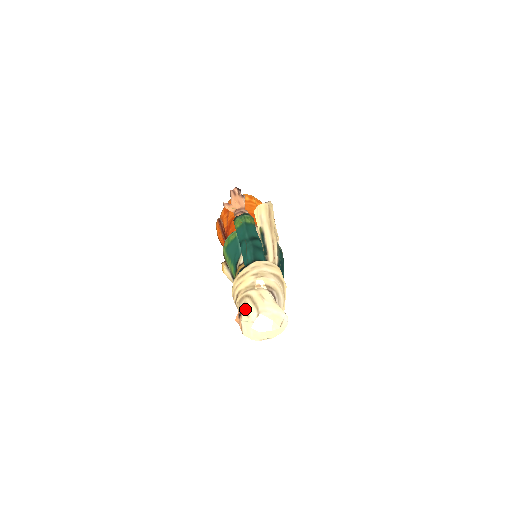
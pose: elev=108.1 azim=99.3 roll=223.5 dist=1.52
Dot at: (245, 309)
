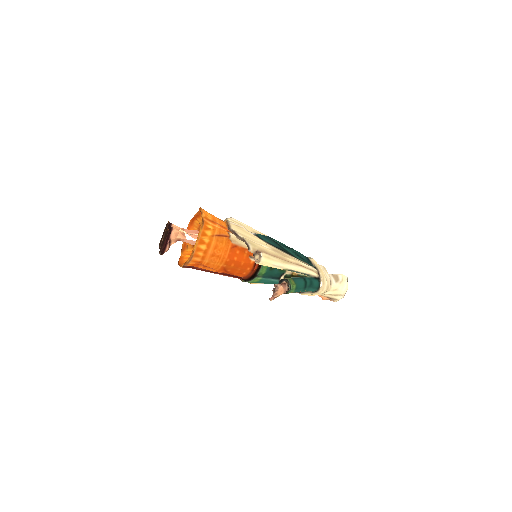
Dot at: (334, 300)
